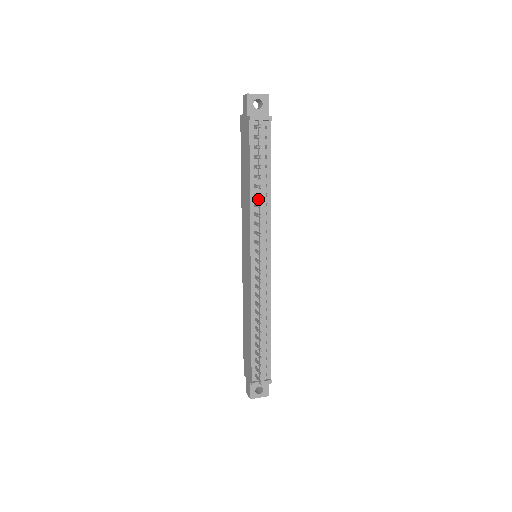
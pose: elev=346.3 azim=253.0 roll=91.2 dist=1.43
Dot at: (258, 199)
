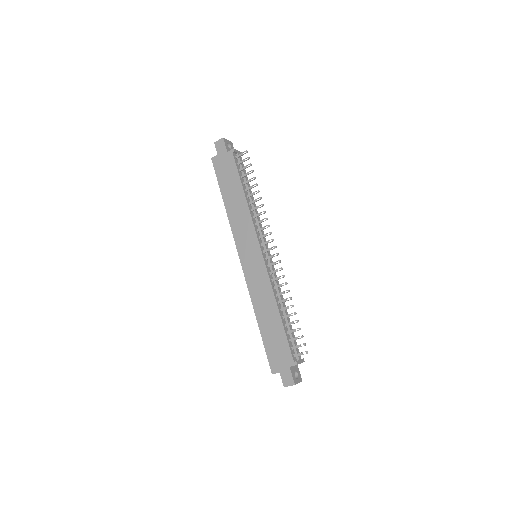
Dot at: (251, 207)
